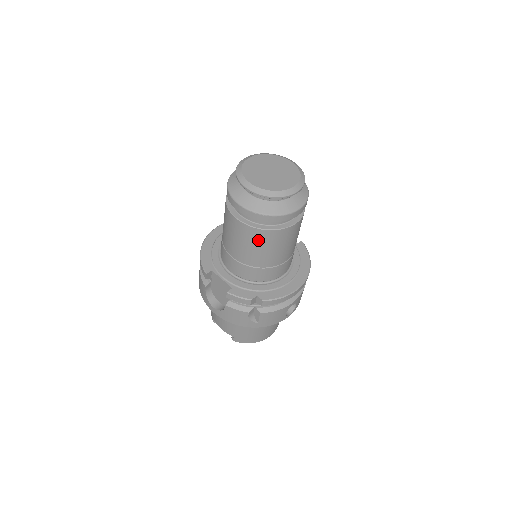
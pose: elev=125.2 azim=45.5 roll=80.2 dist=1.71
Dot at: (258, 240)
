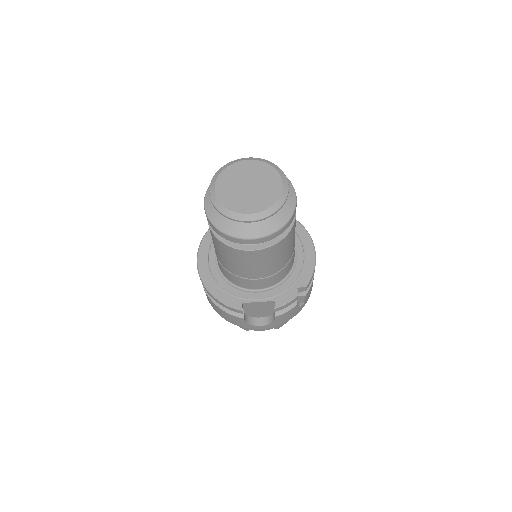
Dot at: (280, 250)
